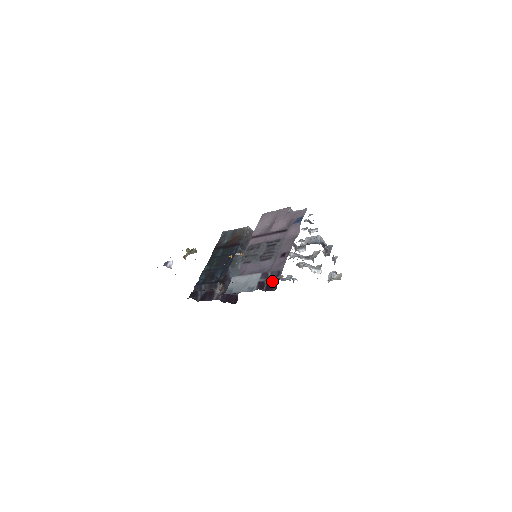
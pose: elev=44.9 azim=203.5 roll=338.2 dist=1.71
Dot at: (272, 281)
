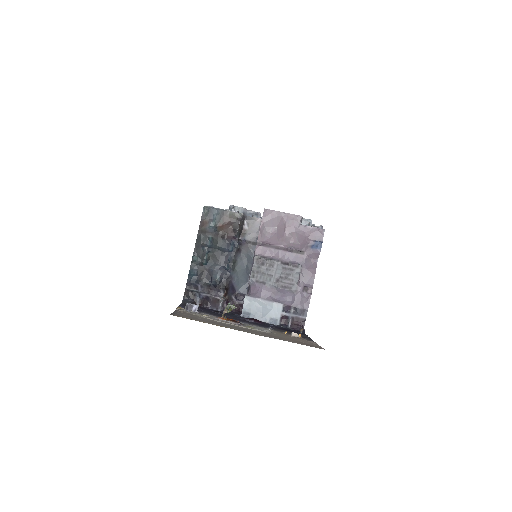
Dot at: (298, 320)
